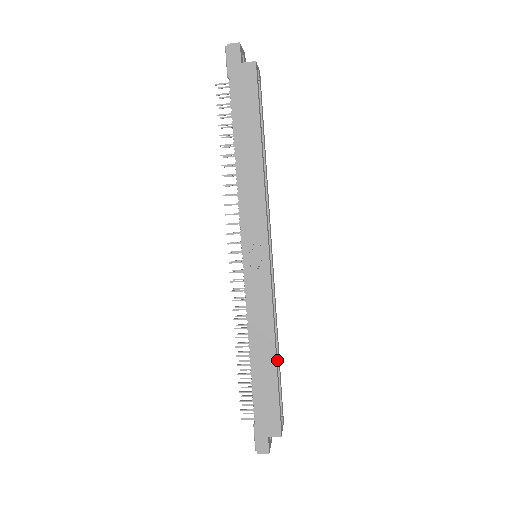
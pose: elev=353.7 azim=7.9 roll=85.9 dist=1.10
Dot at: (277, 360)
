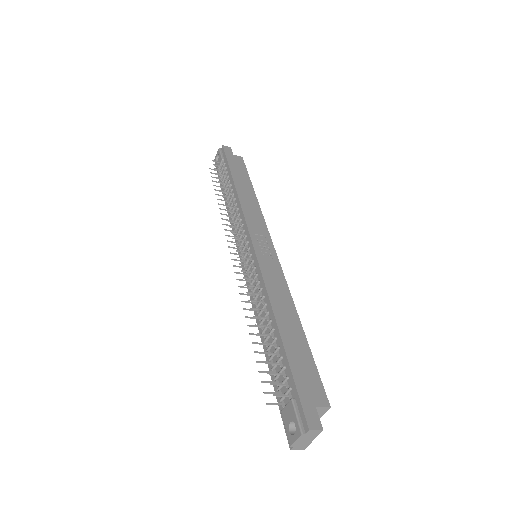
Dot at: occluded
